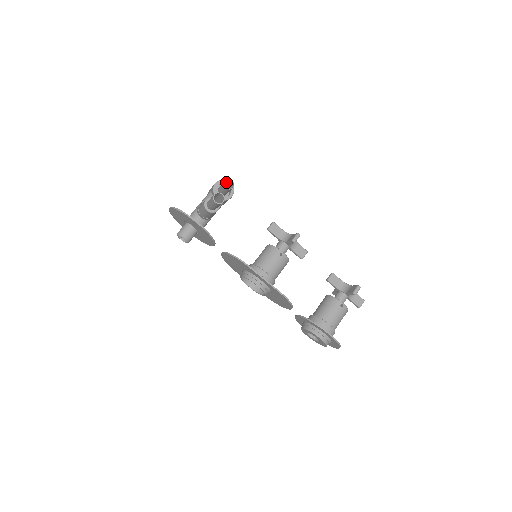
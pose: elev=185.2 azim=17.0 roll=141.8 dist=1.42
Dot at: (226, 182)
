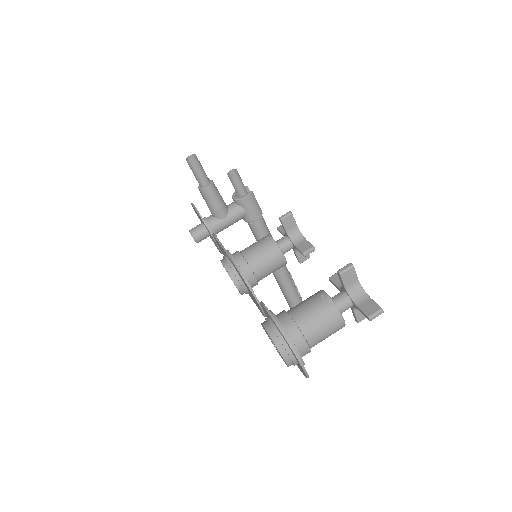
Dot at: occluded
